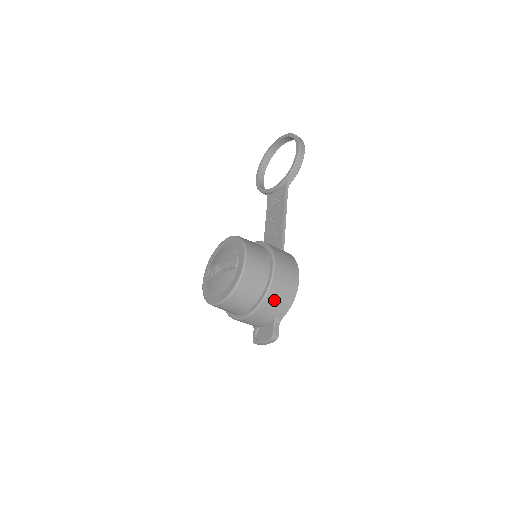
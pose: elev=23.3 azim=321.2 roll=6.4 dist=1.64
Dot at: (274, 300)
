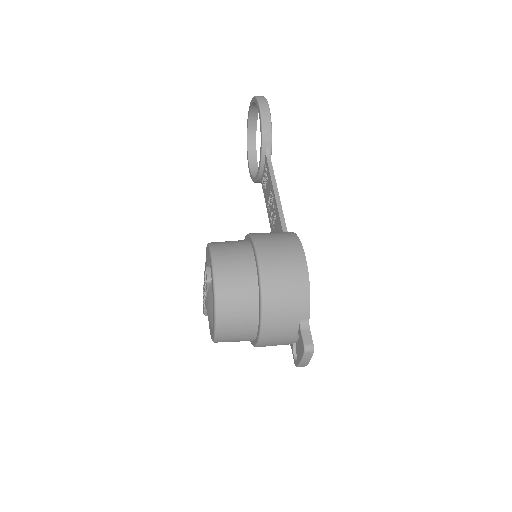
Dot at: (278, 300)
